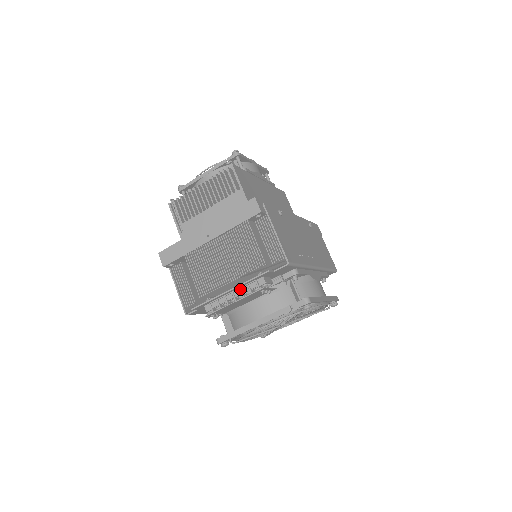
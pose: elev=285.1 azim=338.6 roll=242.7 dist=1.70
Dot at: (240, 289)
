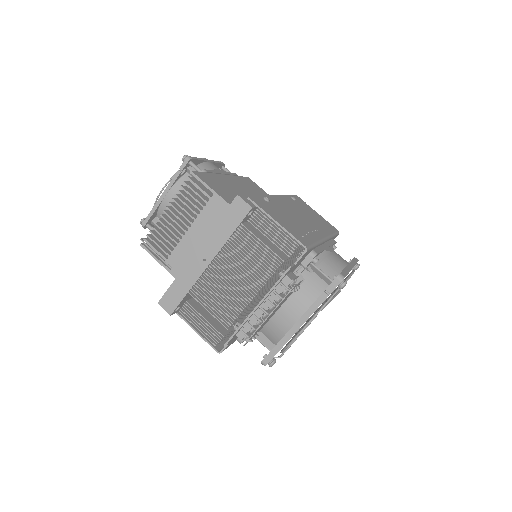
Dot at: (267, 300)
